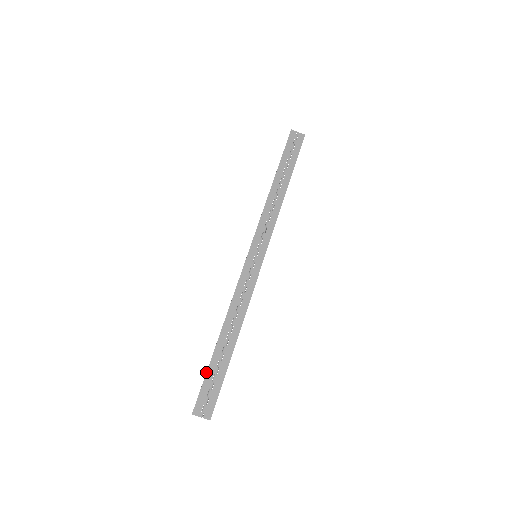
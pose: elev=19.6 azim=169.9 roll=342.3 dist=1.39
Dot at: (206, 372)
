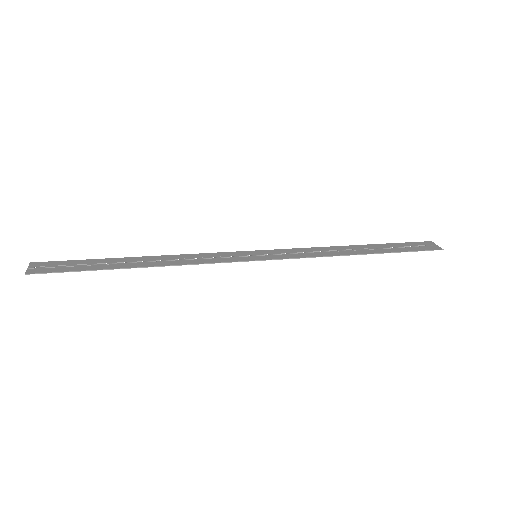
Dot at: (87, 259)
